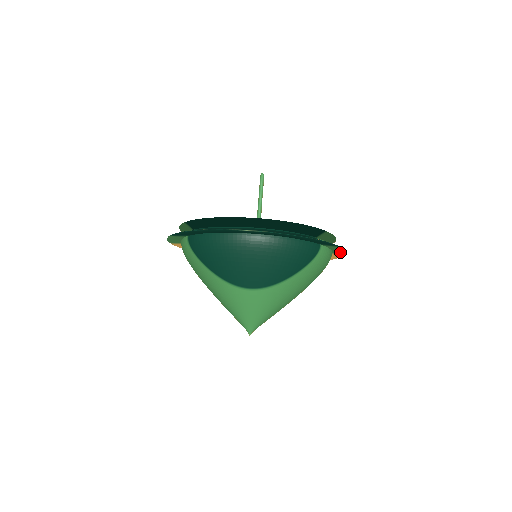
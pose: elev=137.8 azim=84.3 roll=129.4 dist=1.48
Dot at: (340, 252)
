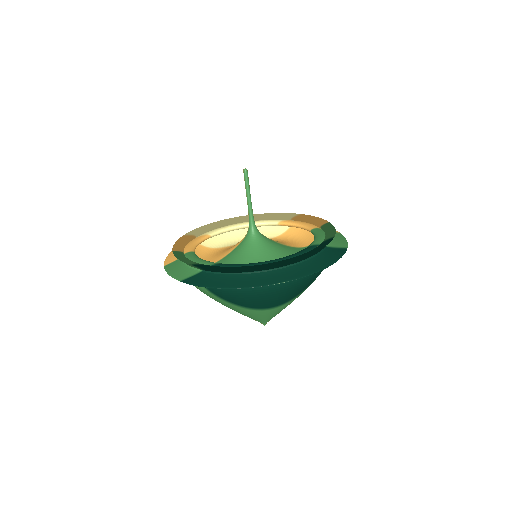
Dot at: occluded
